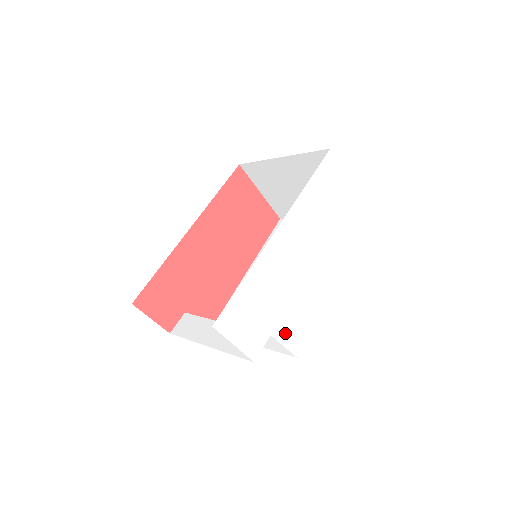
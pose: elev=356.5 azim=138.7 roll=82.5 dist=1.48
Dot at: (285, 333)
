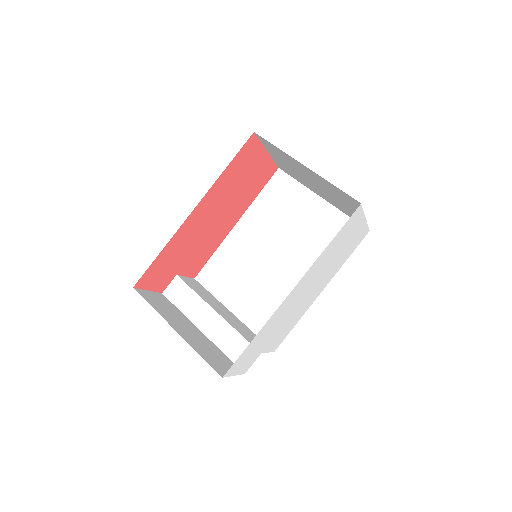
Dot at: (272, 345)
